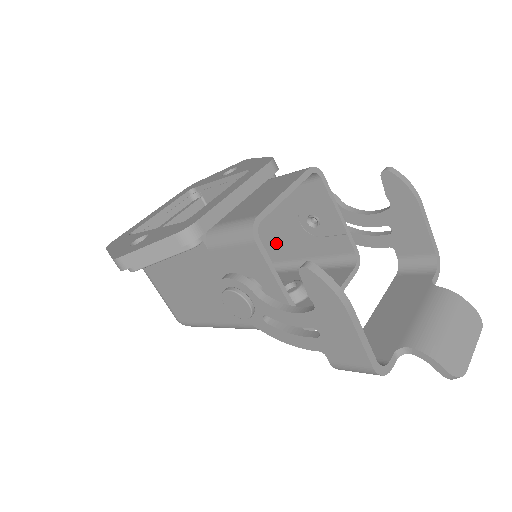
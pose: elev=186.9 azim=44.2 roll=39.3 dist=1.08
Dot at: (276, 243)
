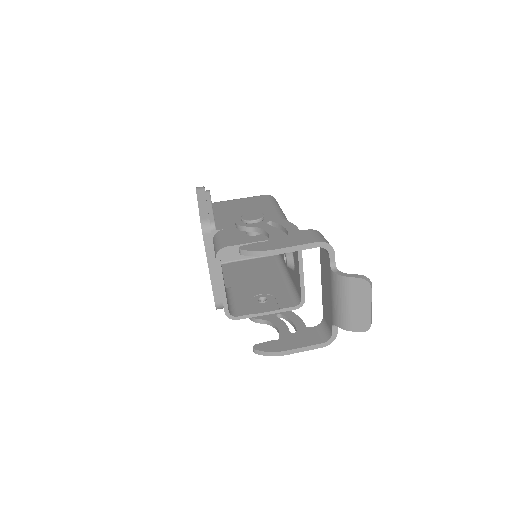
Dot at: occluded
